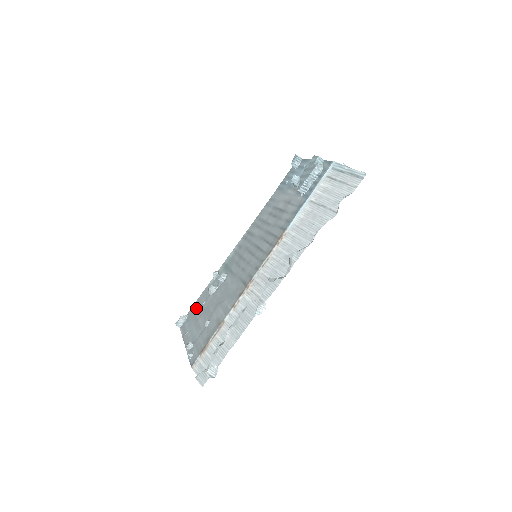
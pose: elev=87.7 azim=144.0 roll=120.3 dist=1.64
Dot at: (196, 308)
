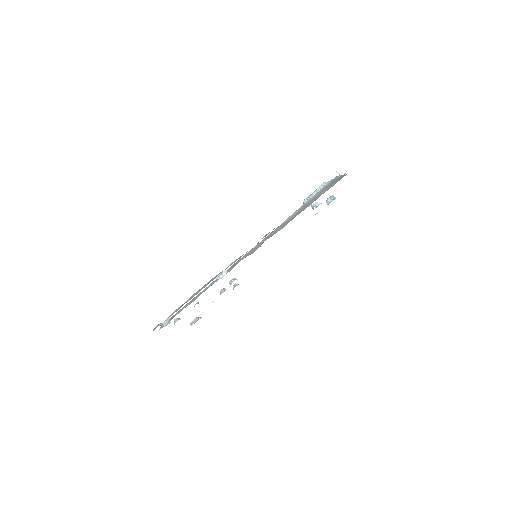
Dot at: occluded
